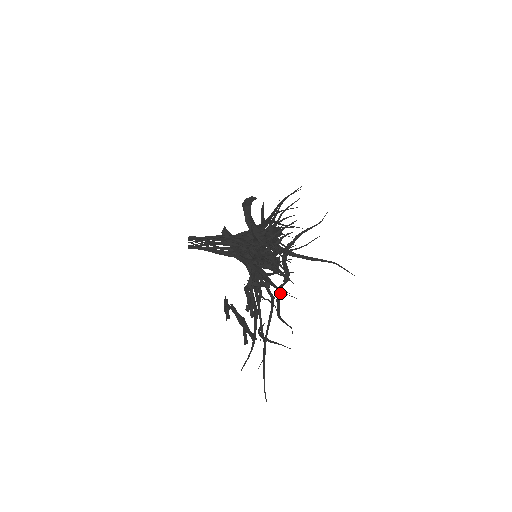
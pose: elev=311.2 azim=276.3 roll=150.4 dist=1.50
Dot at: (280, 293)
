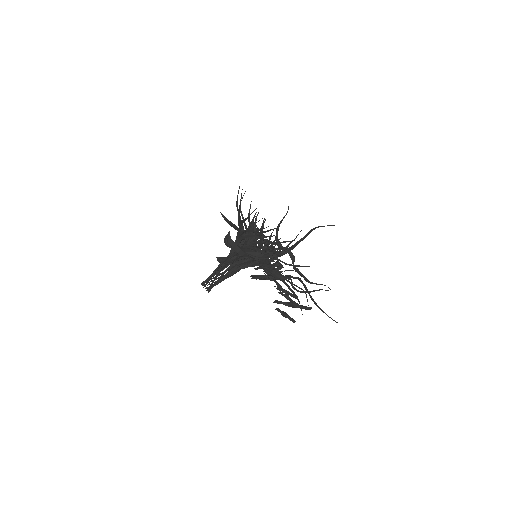
Dot at: (296, 268)
